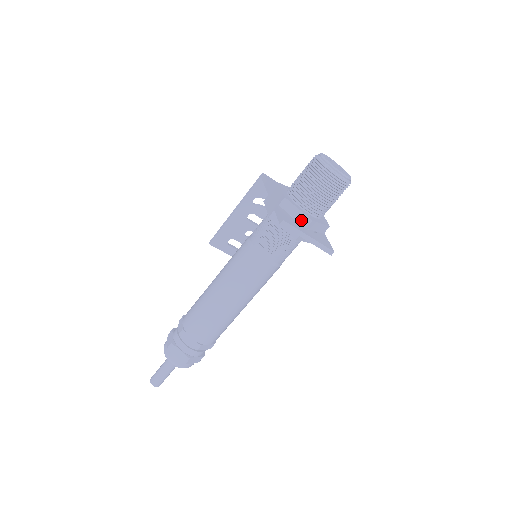
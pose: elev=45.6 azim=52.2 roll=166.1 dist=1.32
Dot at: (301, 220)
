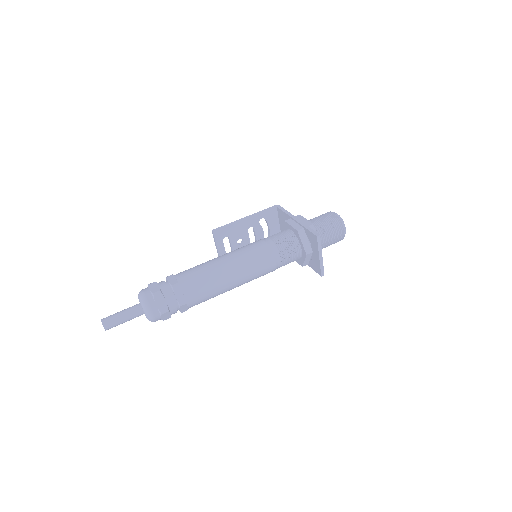
Dot at: occluded
